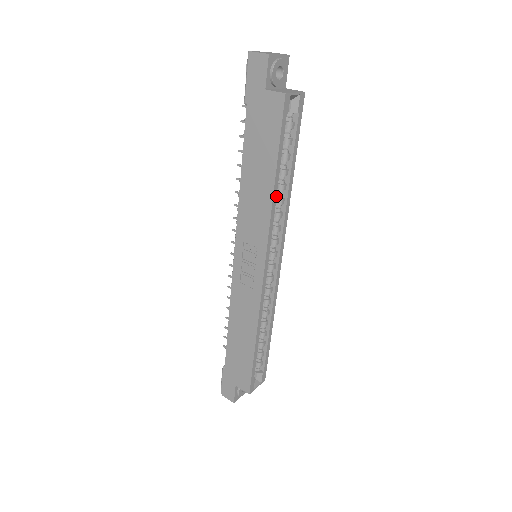
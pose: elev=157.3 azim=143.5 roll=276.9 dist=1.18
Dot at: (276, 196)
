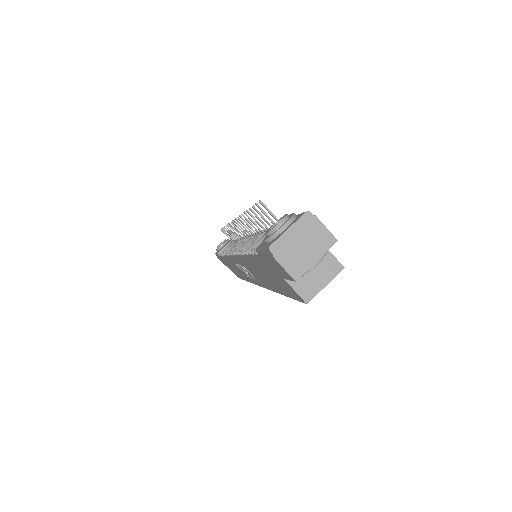
Dot at: occluded
